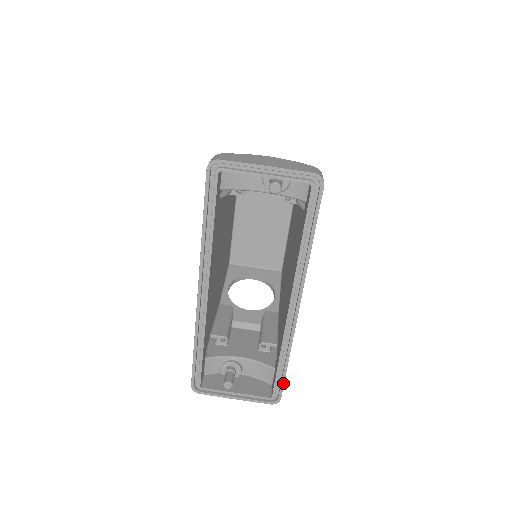
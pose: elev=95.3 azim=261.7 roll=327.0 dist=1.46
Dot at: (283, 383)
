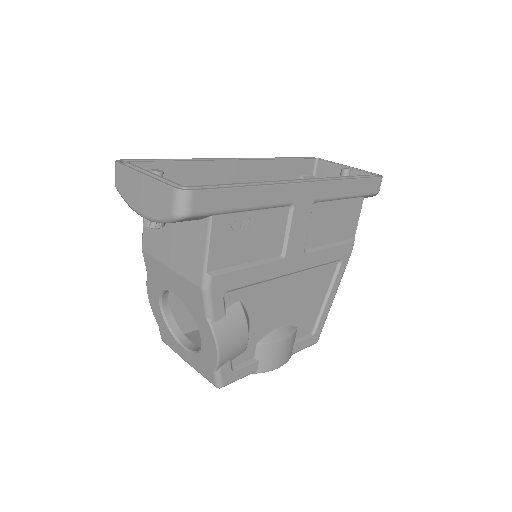
Dot at: (219, 188)
